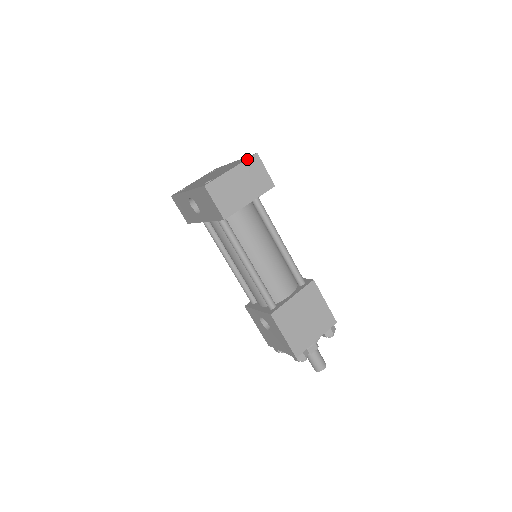
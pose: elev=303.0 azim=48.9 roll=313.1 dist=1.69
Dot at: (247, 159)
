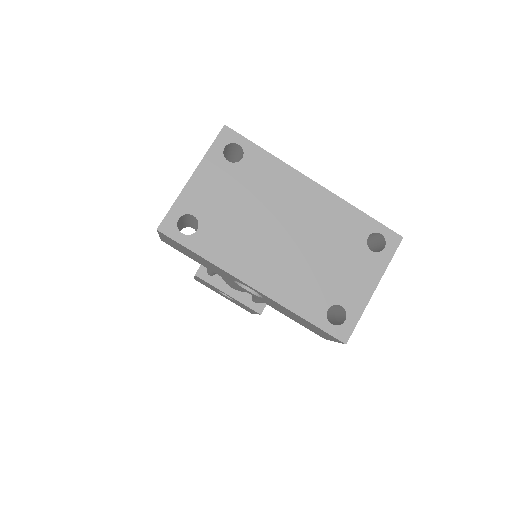
Dot at: occluded
